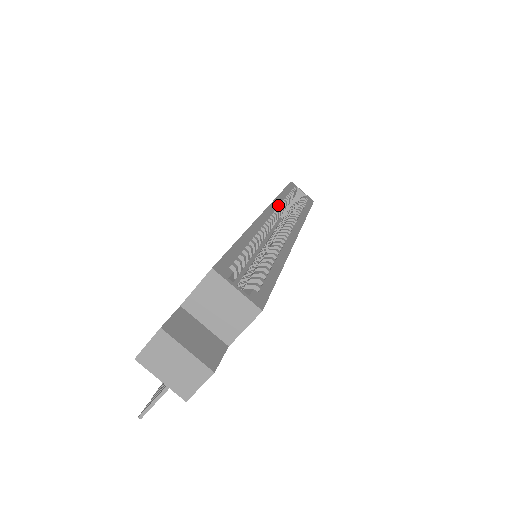
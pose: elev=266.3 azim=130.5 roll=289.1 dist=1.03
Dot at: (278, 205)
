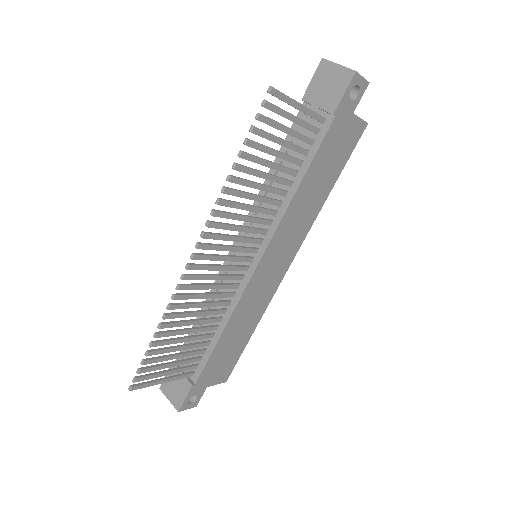
Dot at: occluded
